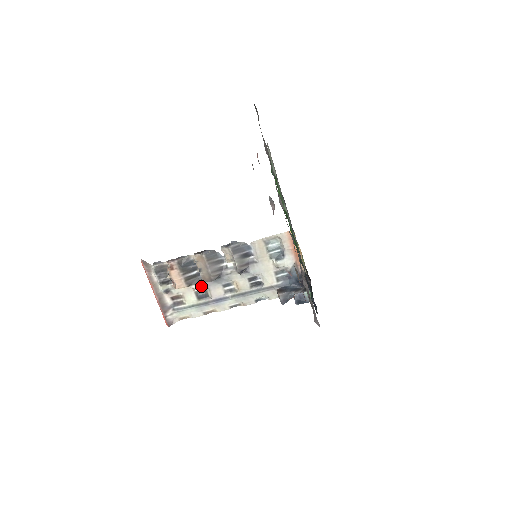
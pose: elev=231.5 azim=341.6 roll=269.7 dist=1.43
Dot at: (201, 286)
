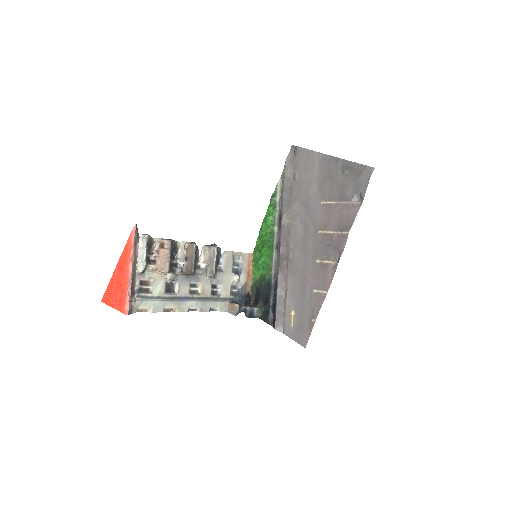
Dot at: (175, 277)
